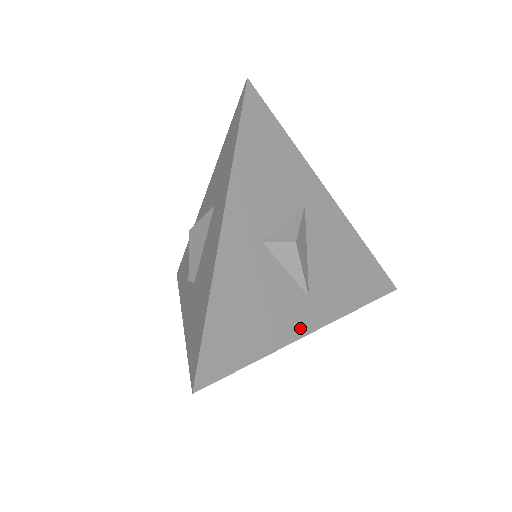
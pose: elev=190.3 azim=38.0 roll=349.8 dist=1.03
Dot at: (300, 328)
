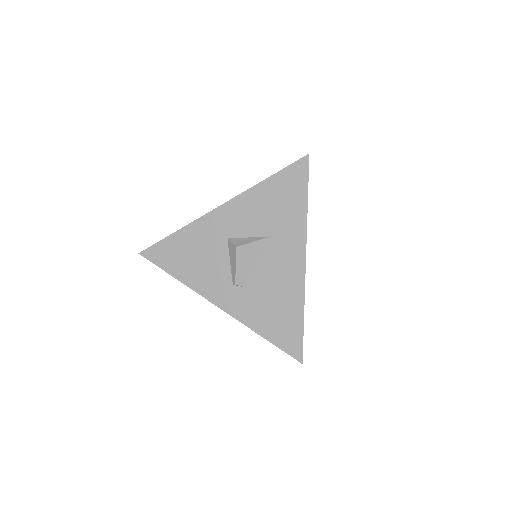
Dot at: occluded
